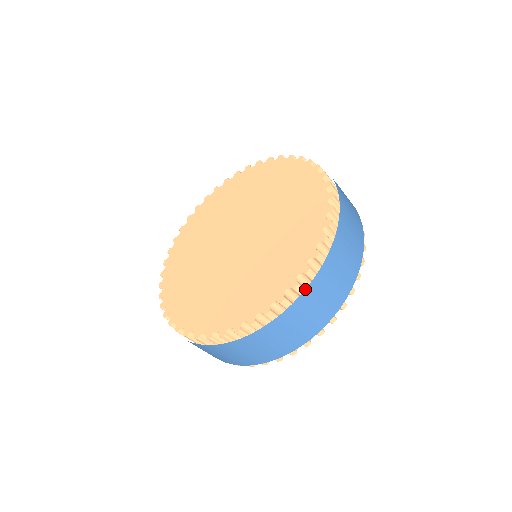
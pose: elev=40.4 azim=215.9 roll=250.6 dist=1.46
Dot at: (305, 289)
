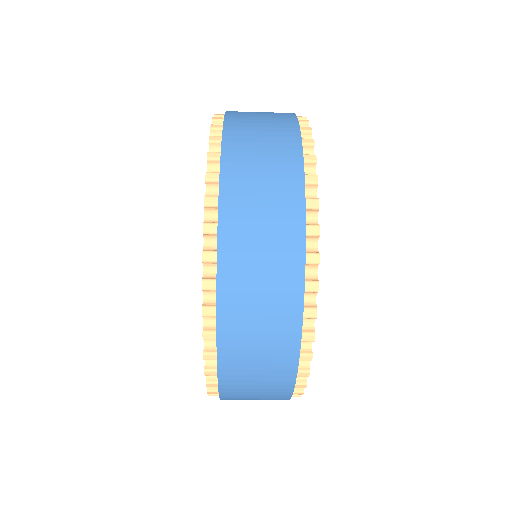
Dot at: (221, 149)
